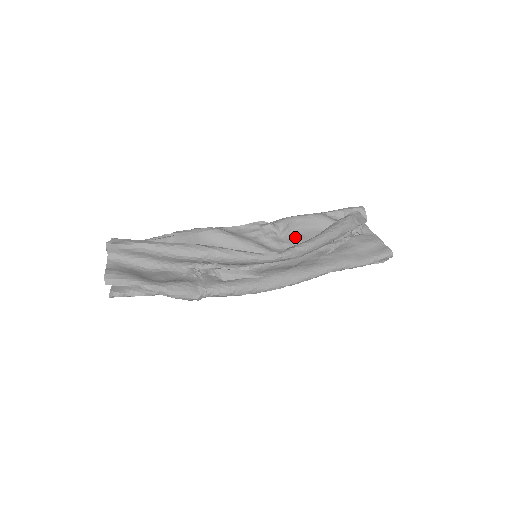
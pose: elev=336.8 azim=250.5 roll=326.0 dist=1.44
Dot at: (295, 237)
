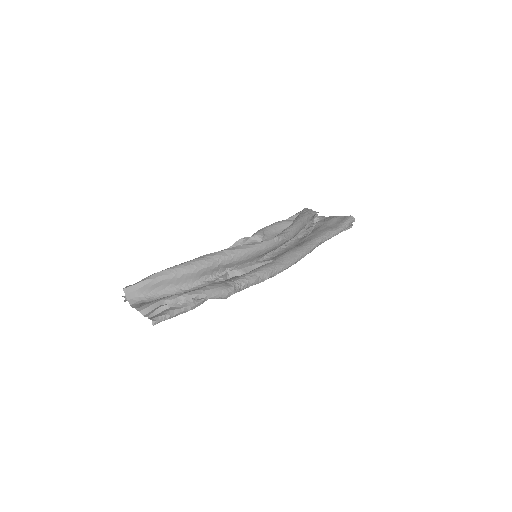
Dot at: occluded
